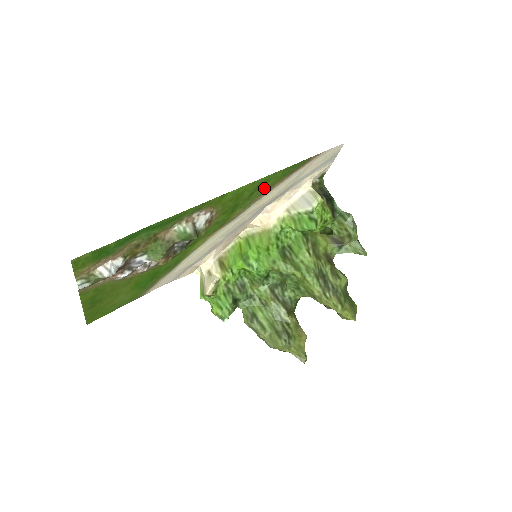
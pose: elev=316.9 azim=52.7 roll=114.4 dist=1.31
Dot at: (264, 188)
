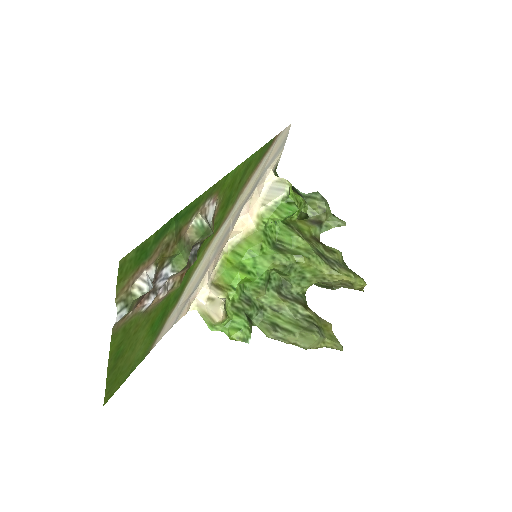
Dot at: (247, 175)
